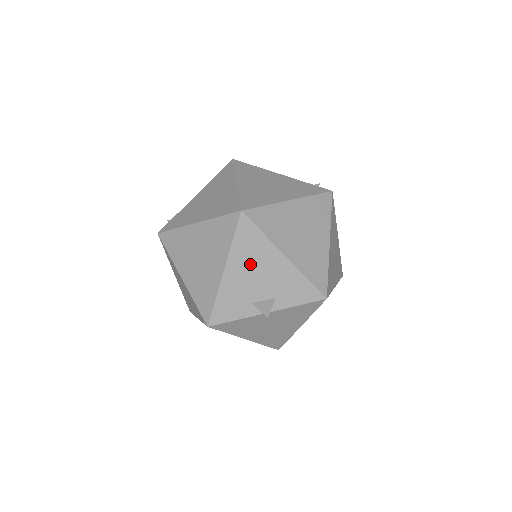
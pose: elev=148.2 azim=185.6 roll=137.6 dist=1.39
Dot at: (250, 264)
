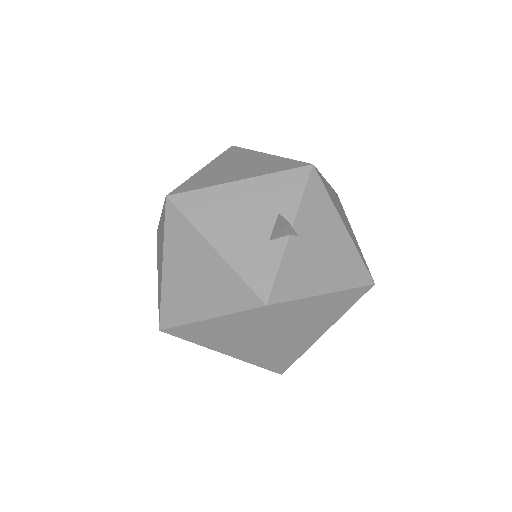
Dot at: (225, 218)
